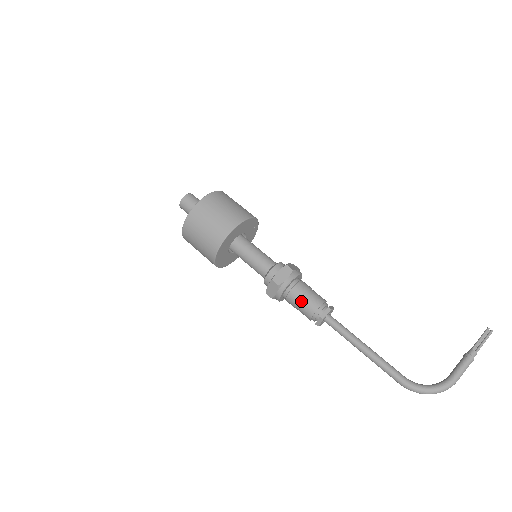
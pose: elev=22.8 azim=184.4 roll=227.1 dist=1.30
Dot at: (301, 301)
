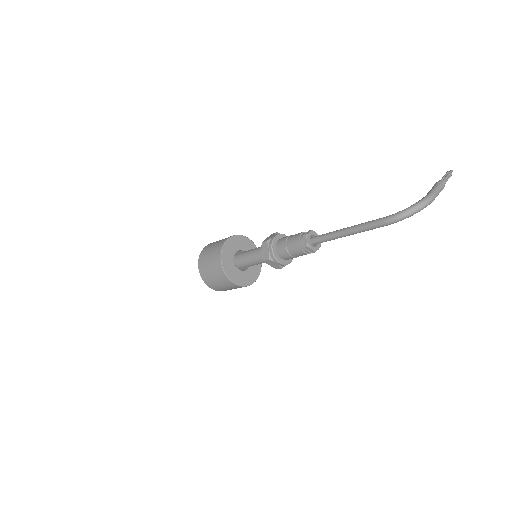
Dot at: (288, 240)
